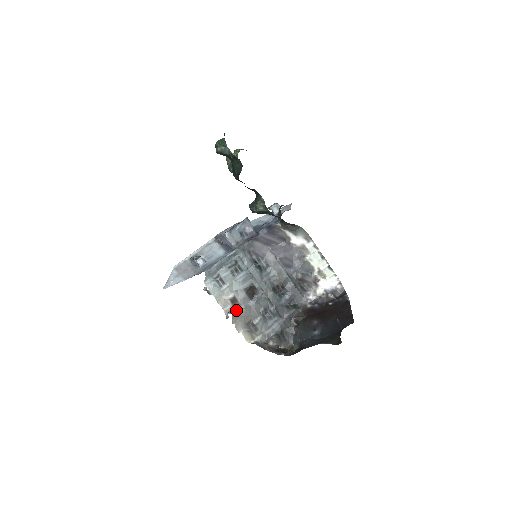
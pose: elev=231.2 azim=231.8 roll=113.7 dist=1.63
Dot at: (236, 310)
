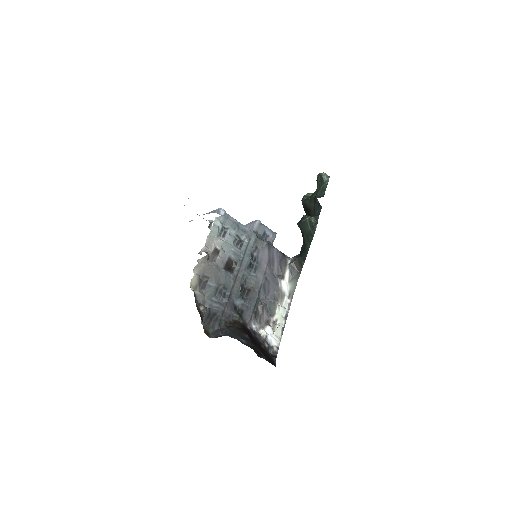
Dot at: (209, 259)
